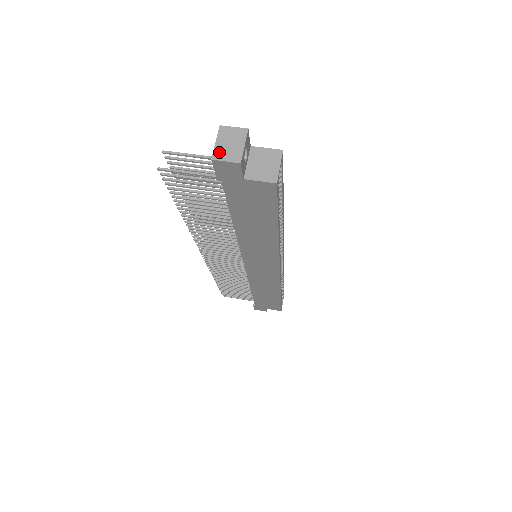
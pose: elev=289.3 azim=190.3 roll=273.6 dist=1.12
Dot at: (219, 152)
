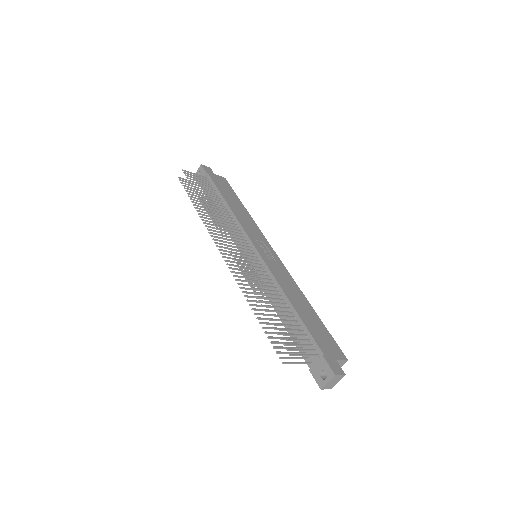
Dot at: (326, 386)
